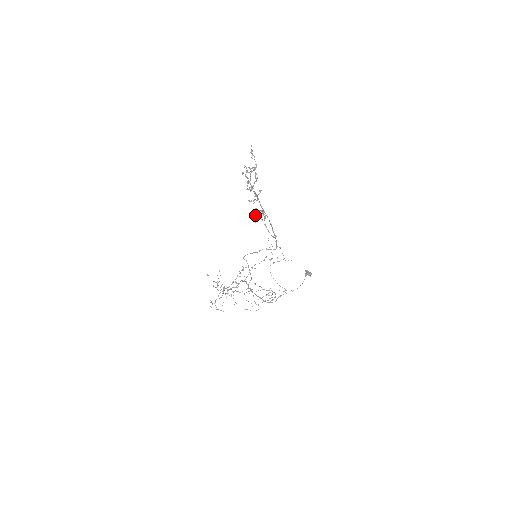
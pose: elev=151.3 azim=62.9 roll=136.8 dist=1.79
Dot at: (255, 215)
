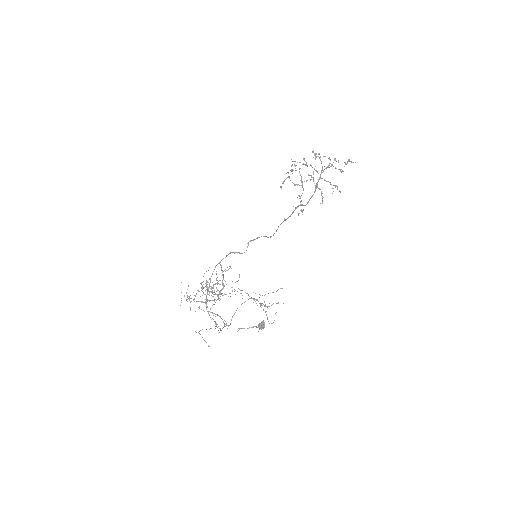
Dot at: occluded
